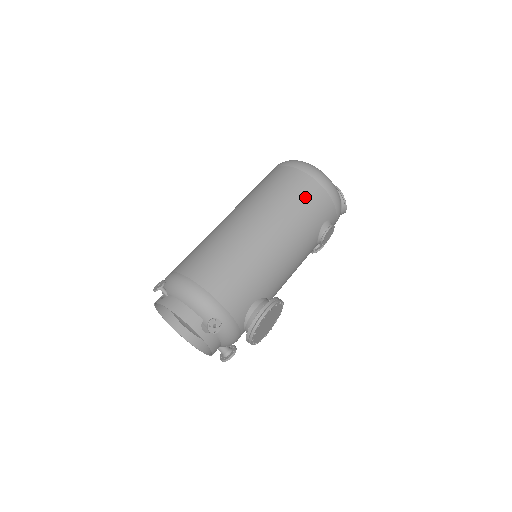
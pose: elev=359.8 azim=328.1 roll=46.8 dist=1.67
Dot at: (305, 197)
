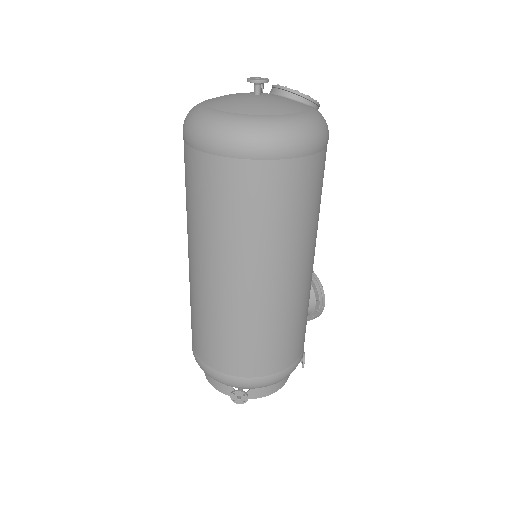
Dot at: (319, 187)
